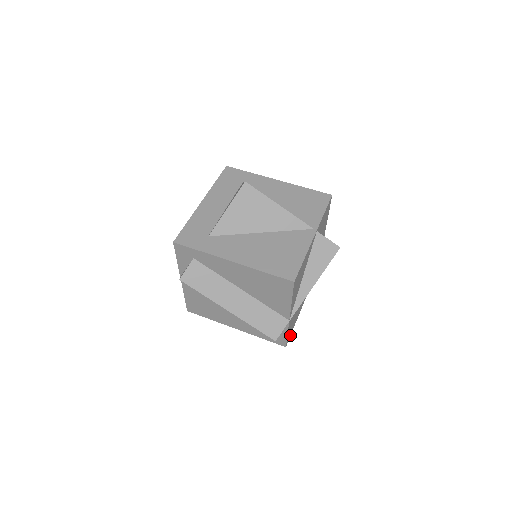
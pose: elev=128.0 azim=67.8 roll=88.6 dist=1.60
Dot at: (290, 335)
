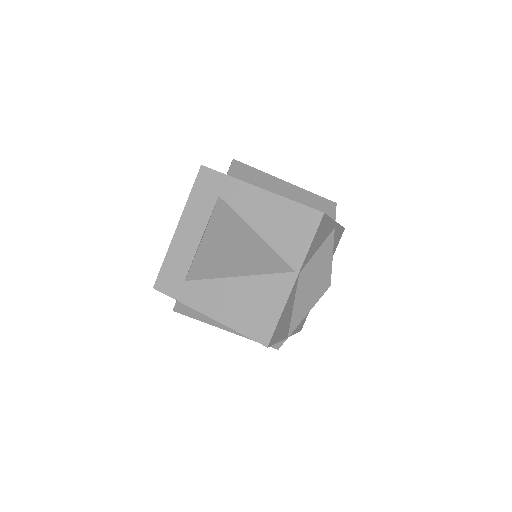
Dot at: occluded
